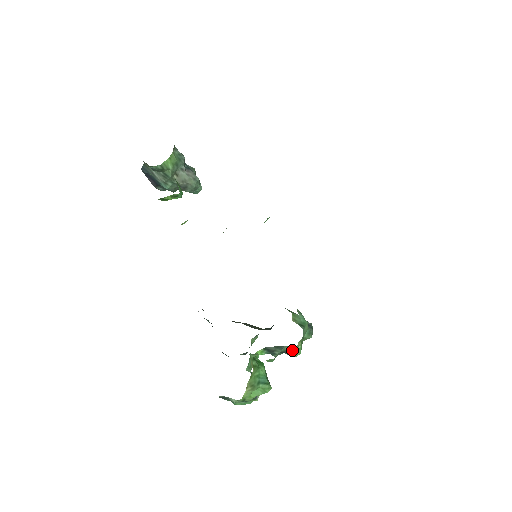
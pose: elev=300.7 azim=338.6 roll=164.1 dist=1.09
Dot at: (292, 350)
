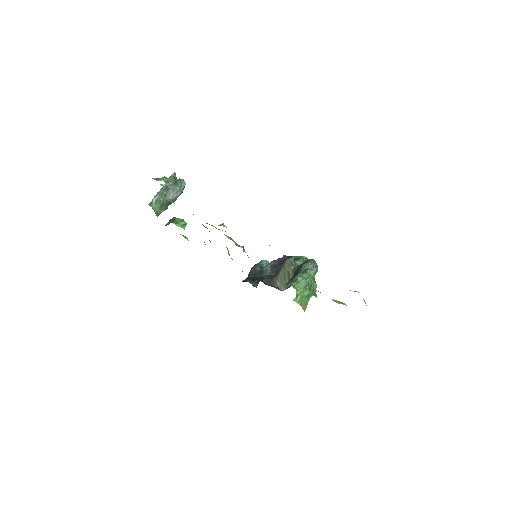
Dot at: occluded
